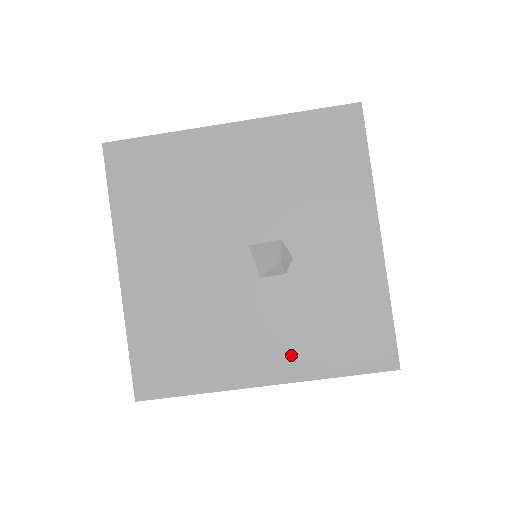
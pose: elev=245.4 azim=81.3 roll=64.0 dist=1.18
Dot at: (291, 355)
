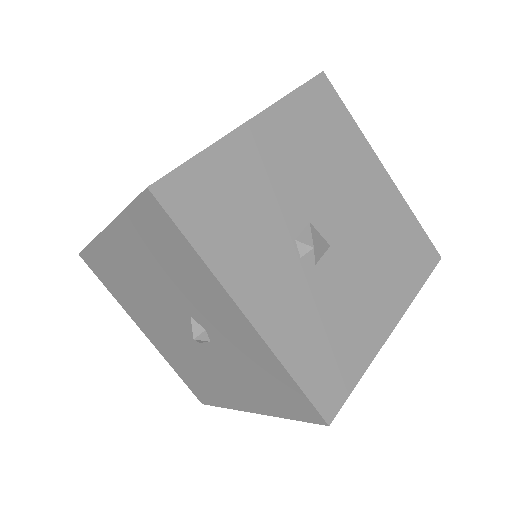
Dot at: (252, 397)
